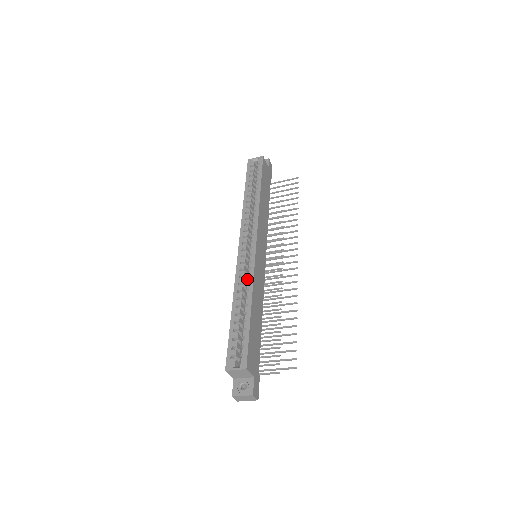
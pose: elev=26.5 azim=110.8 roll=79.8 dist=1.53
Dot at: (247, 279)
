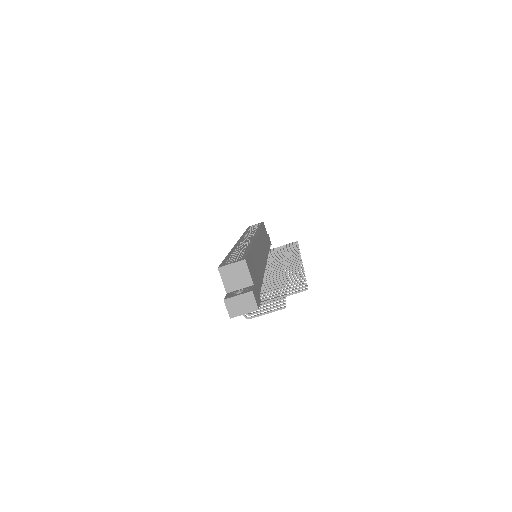
Dot at: (247, 243)
